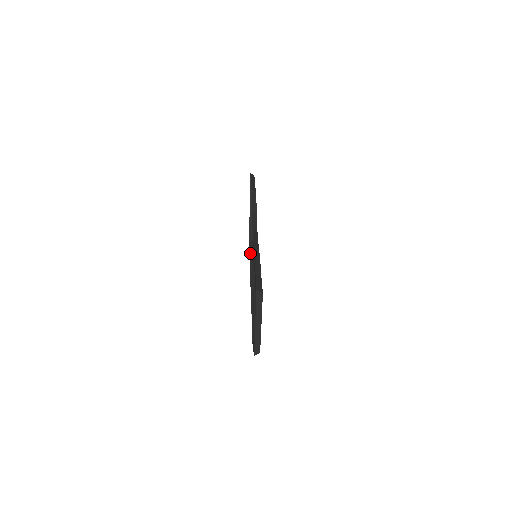
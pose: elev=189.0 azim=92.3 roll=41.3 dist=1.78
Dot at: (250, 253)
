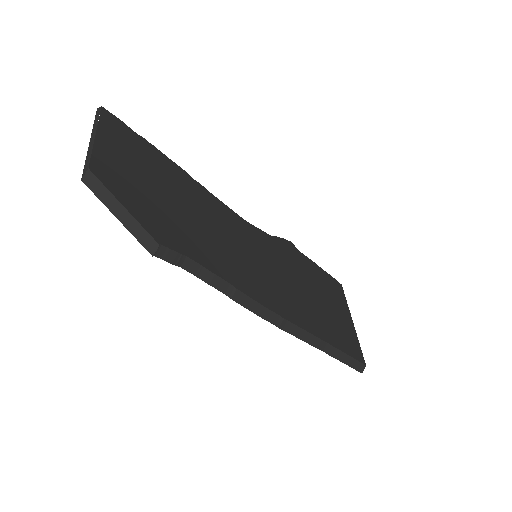
Dot at: (339, 358)
